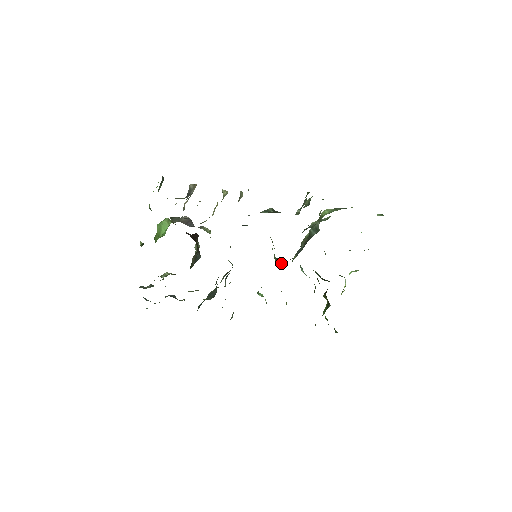
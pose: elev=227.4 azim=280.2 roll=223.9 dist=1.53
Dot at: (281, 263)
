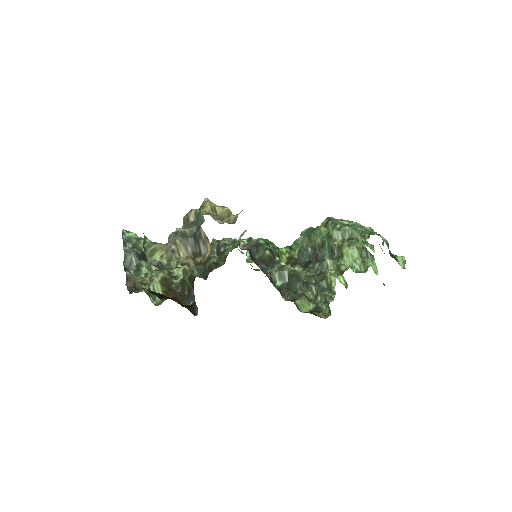
Dot at: occluded
